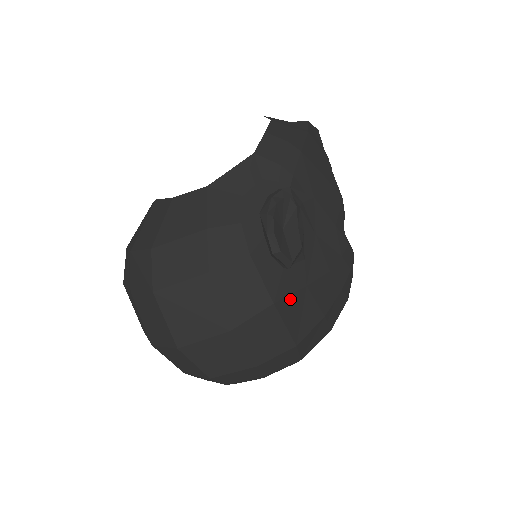
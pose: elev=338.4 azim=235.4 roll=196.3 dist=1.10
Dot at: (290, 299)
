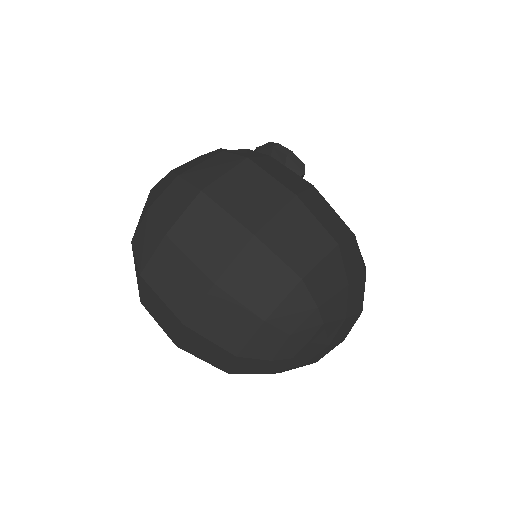
Dot at: occluded
